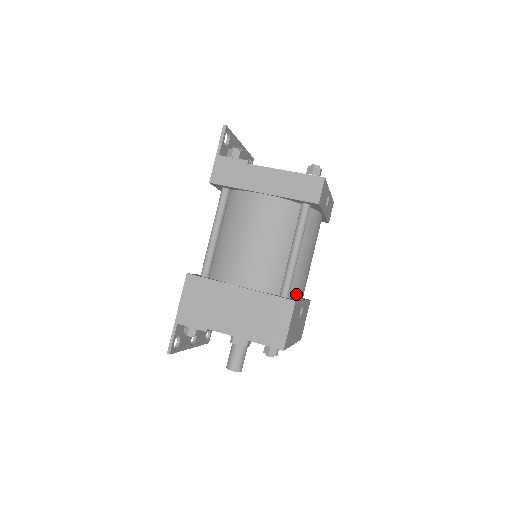
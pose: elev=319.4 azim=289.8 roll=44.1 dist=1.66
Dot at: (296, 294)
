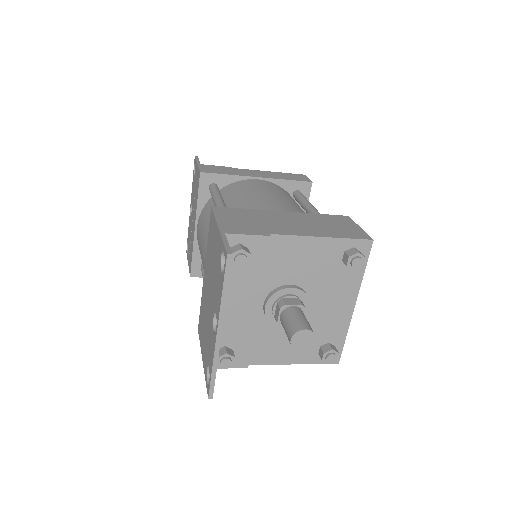
Dot at: occluded
